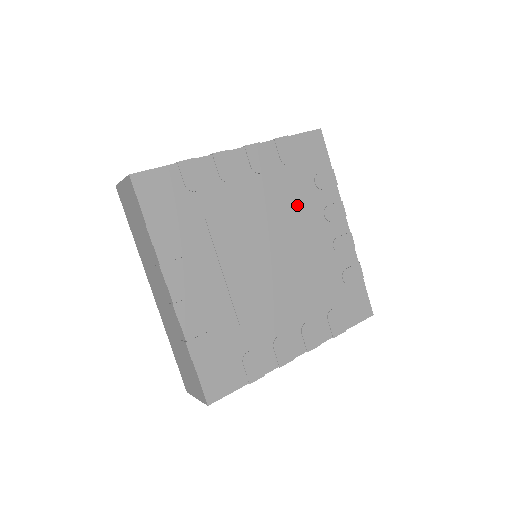
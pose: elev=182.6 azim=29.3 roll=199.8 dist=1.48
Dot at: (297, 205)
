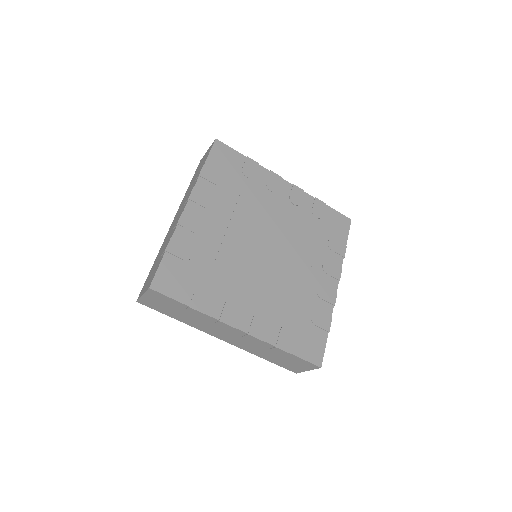
Dot at: (251, 202)
